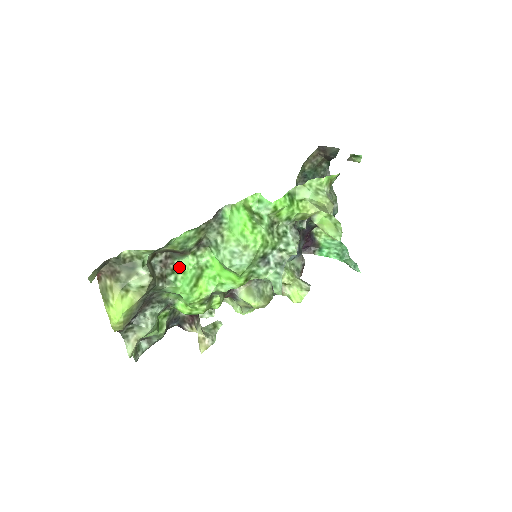
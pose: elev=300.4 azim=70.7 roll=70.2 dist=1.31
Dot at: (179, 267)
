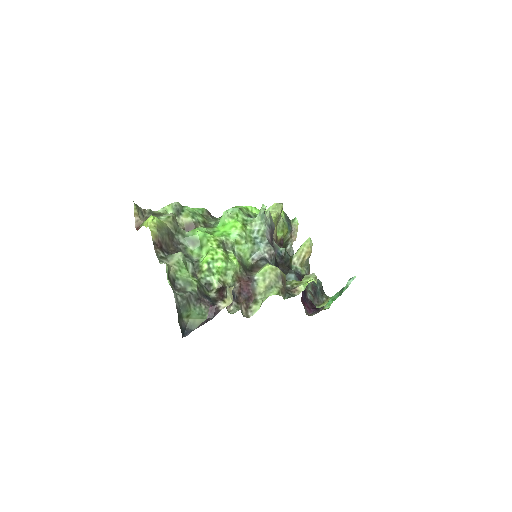
Dot at: occluded
